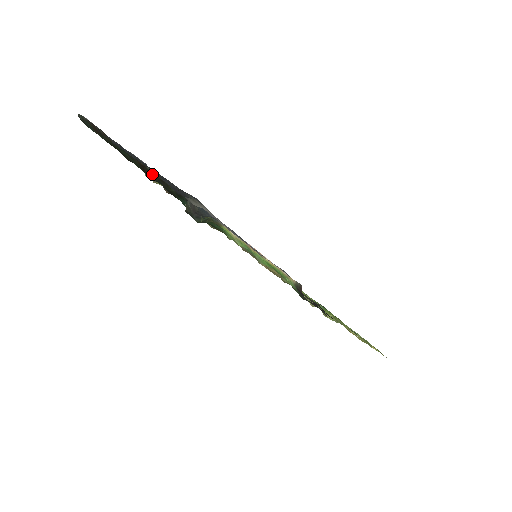
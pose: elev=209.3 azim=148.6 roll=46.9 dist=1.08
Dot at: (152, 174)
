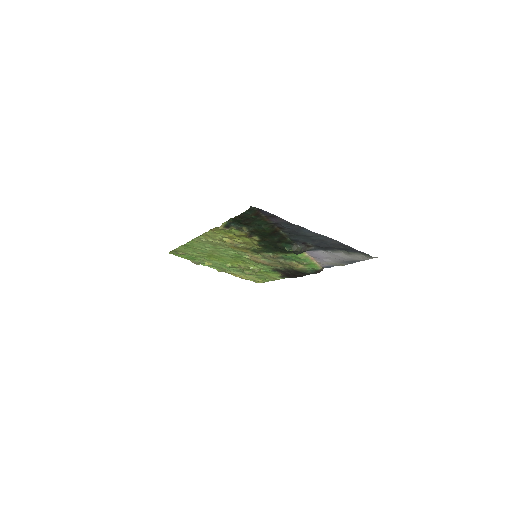
Dot at: (279, 234)
